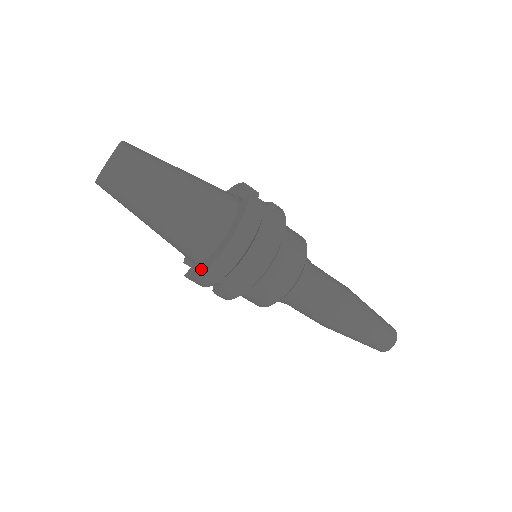
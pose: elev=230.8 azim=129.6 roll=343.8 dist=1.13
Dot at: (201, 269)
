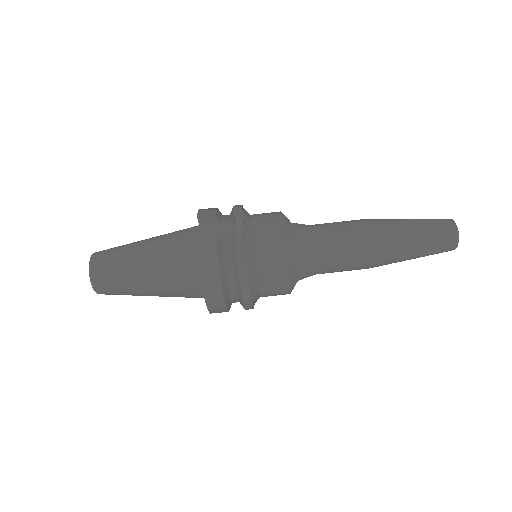
Dot at: occluded
